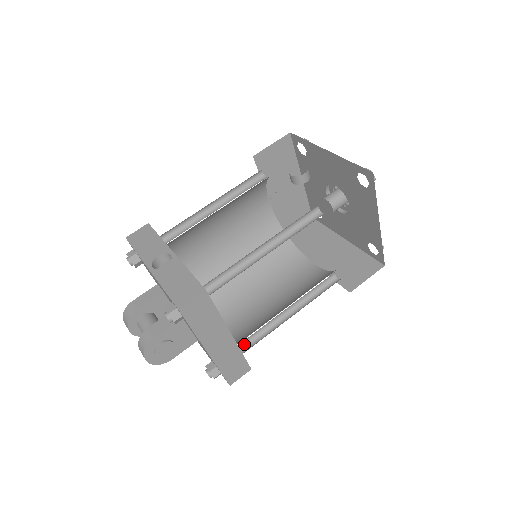
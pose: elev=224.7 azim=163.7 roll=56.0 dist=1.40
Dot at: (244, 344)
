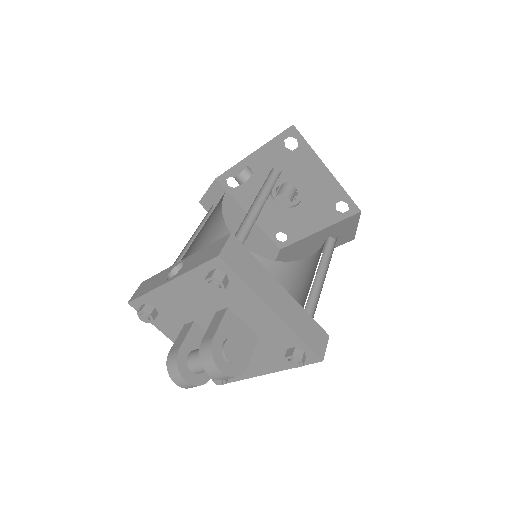
Dot at: occluded
